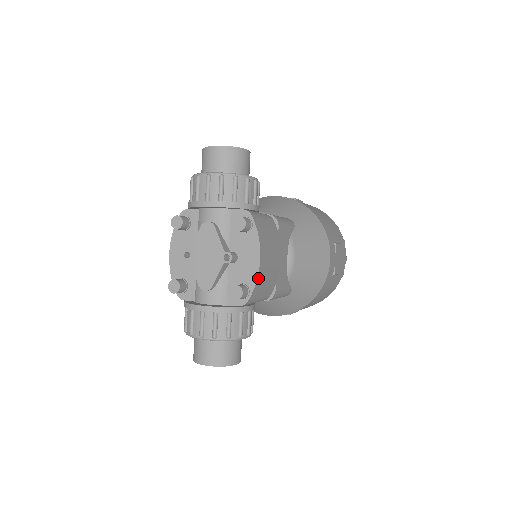
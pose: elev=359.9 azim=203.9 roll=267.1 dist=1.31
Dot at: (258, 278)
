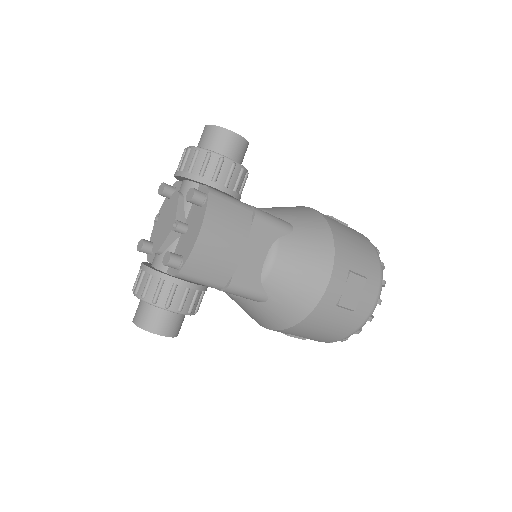
Dot at: (193, 253)
